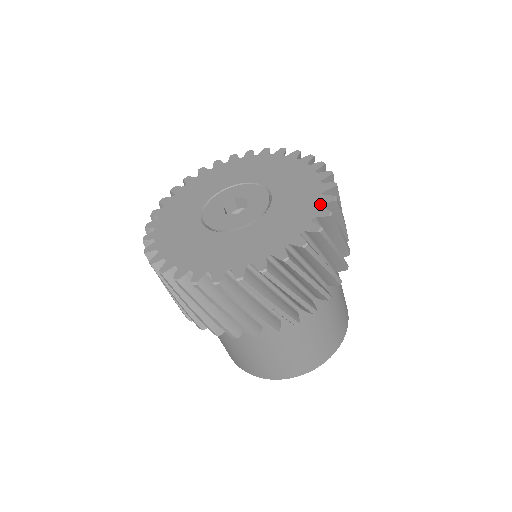
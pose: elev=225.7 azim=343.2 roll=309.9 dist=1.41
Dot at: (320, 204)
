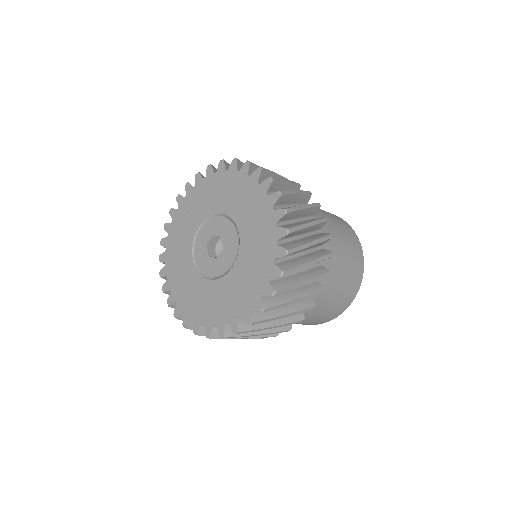
Dot at: (274, 259)
